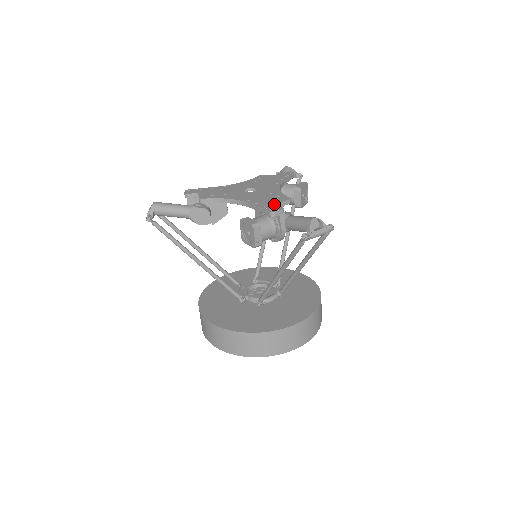
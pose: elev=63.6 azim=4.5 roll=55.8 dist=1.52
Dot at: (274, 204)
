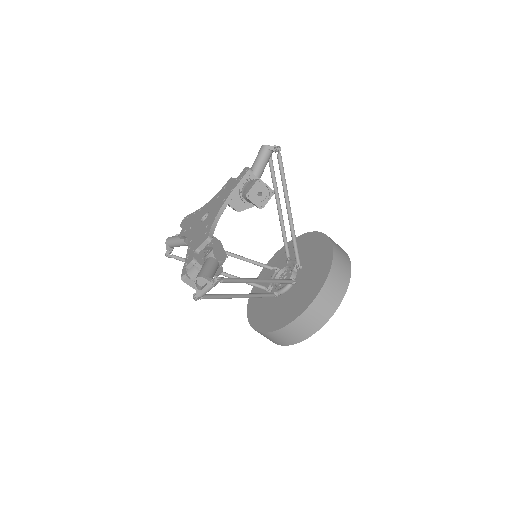
Dot at: (194, 251)
